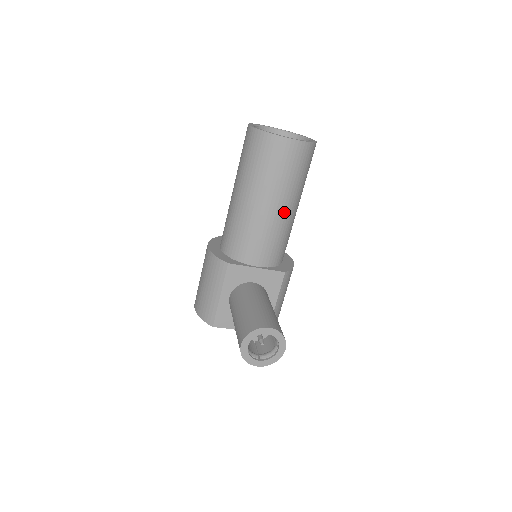
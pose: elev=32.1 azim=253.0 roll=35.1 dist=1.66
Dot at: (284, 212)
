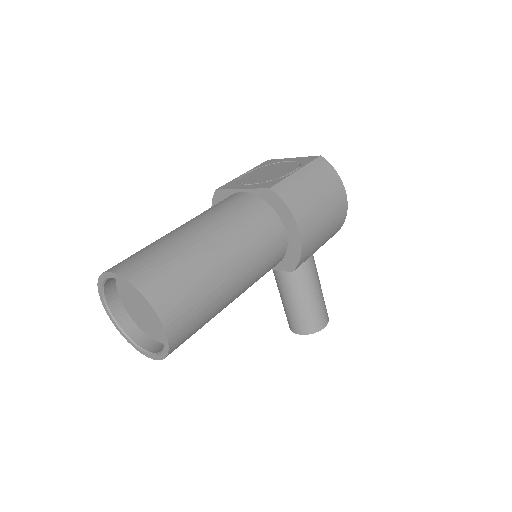
Dot at: occluded
